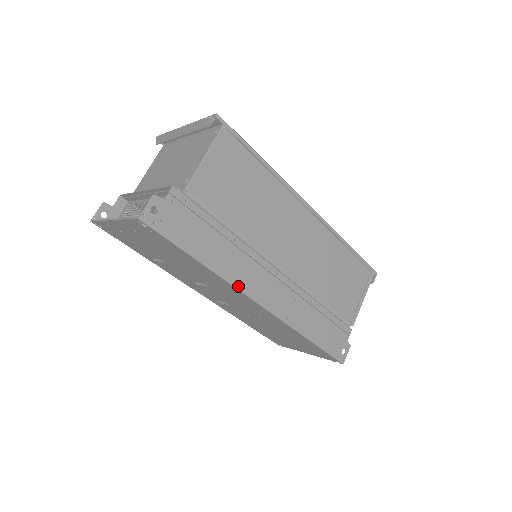
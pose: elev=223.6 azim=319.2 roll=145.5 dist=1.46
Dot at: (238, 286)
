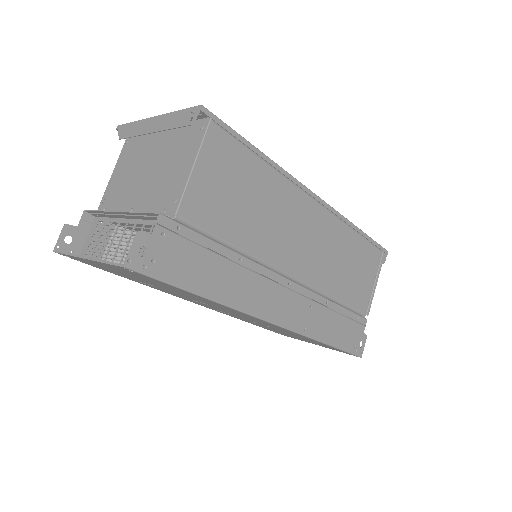
Dot at: (250, 311)
